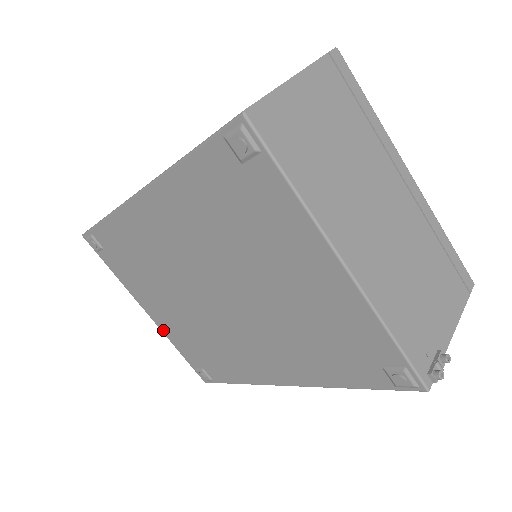
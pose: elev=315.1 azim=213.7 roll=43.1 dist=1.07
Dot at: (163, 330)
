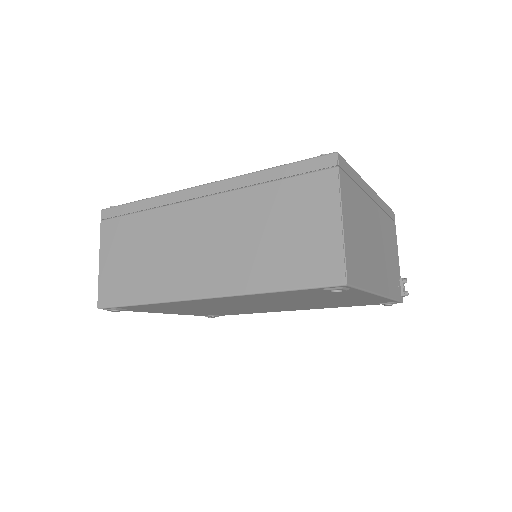
Dot at: occluded
